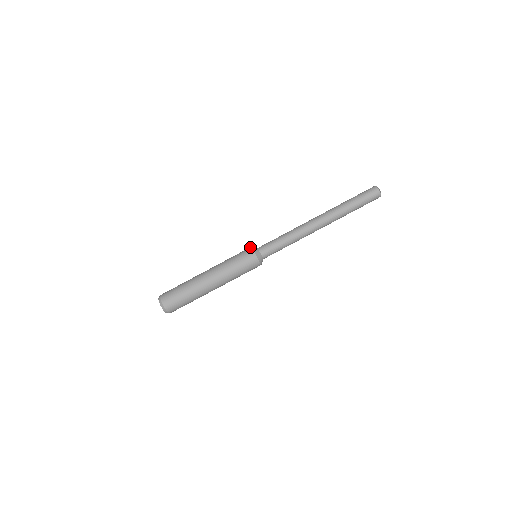
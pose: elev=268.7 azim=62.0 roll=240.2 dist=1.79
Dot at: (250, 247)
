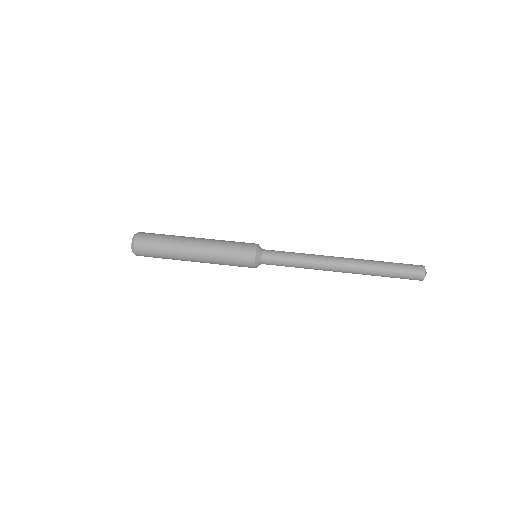
Dot at: occluded
